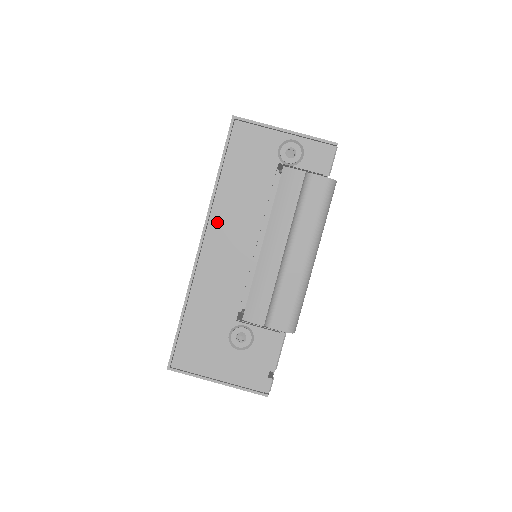
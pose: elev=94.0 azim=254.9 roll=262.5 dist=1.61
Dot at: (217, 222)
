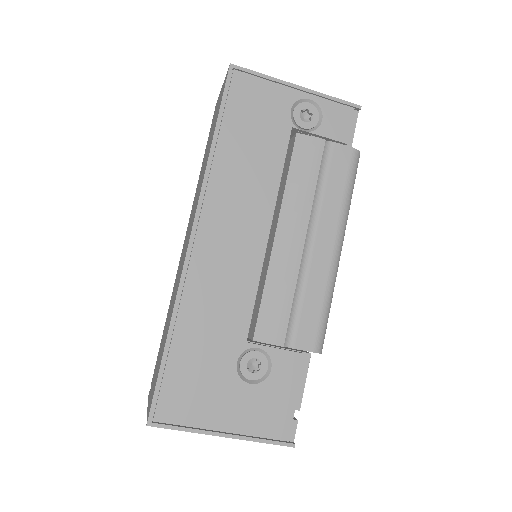
Dot at: (214, 204)
